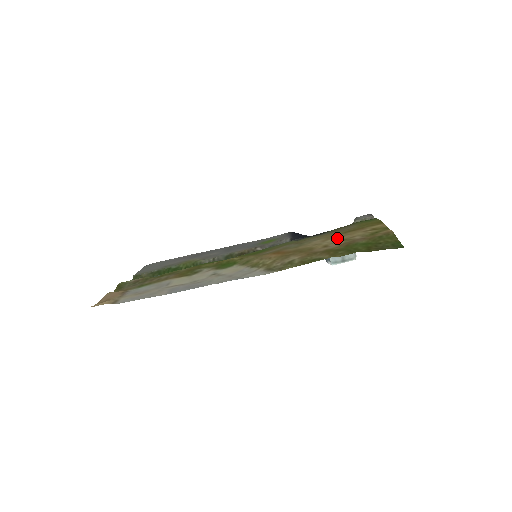
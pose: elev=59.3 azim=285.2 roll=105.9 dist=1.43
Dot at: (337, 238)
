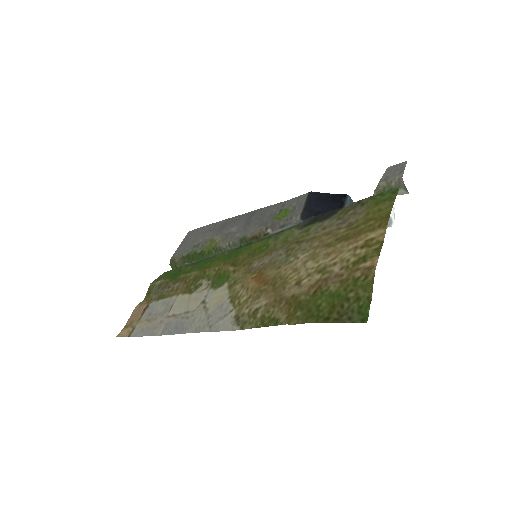
Dot at: (319, 260)
